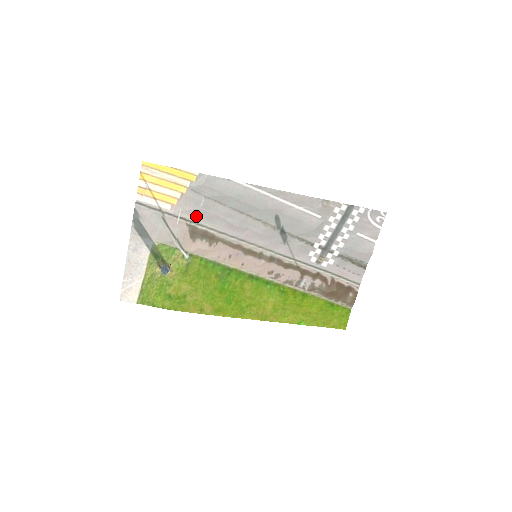
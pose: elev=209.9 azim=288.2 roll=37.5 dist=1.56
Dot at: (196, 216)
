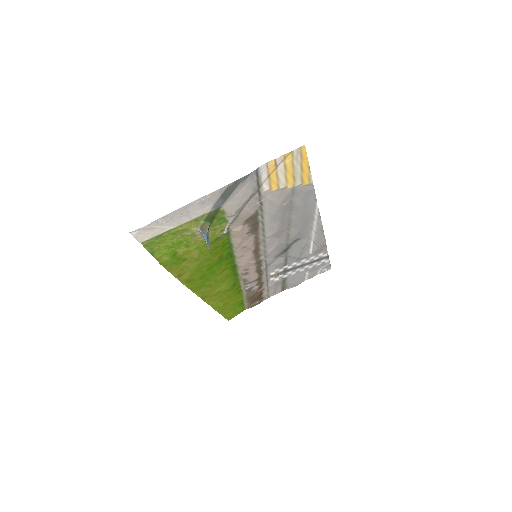
Dot at: (269, 208)
